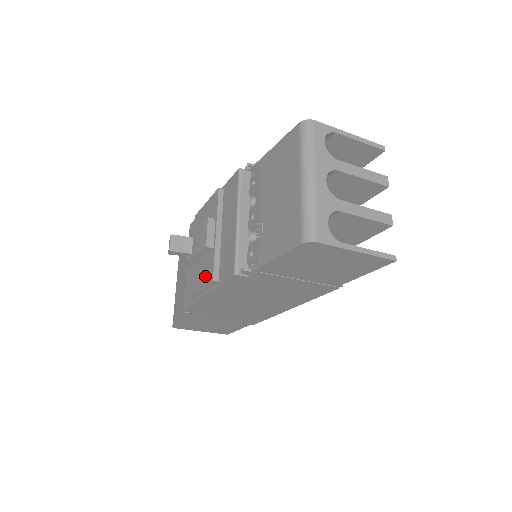
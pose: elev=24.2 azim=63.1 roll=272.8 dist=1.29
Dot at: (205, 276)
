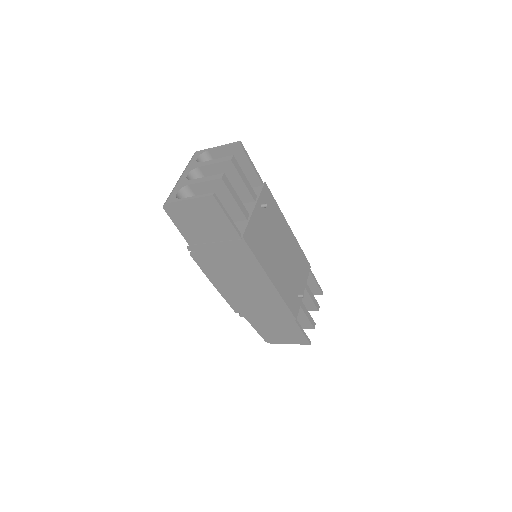
Dot at: occluded
